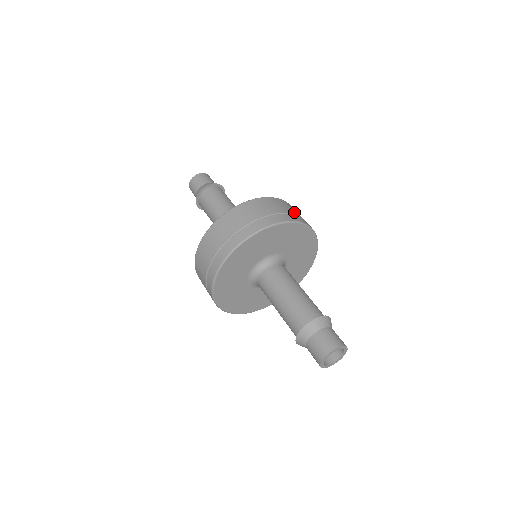
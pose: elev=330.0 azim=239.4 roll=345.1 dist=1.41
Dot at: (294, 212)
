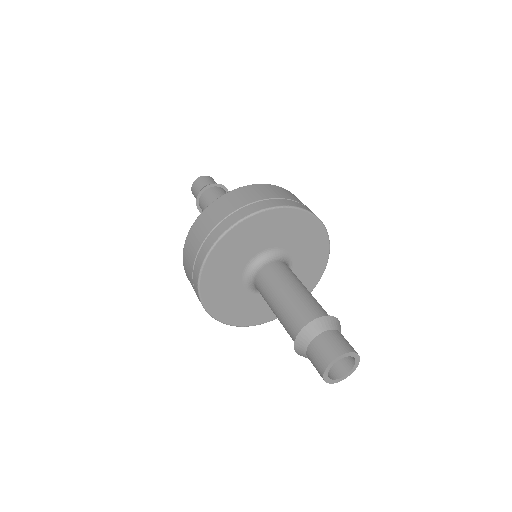
Dot at: occluded
